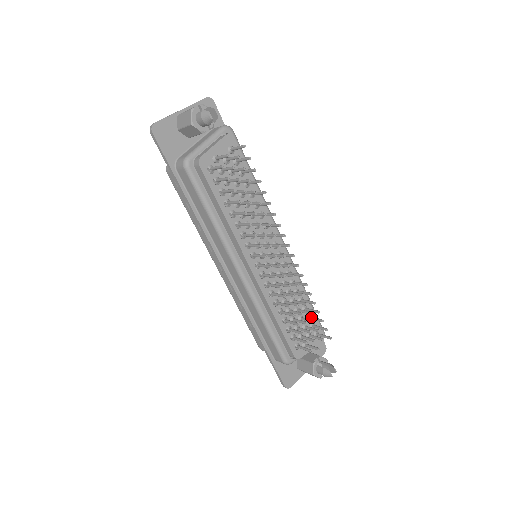
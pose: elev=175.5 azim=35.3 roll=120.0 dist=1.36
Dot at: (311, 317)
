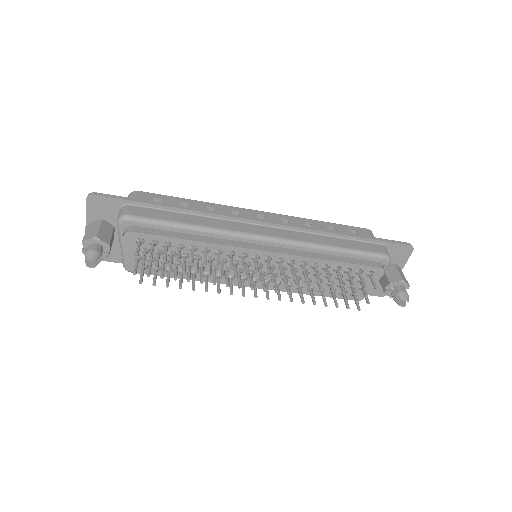
Dot at: occluded
